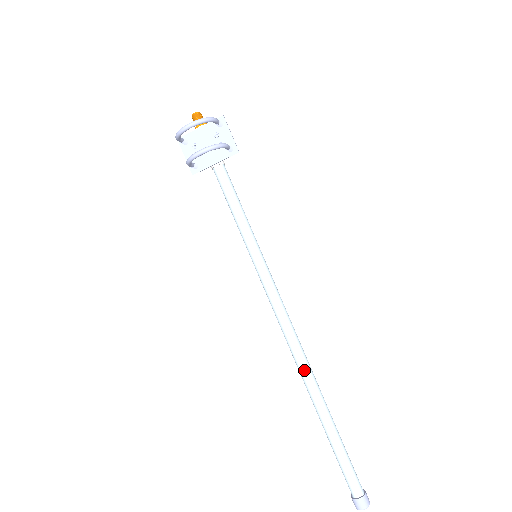
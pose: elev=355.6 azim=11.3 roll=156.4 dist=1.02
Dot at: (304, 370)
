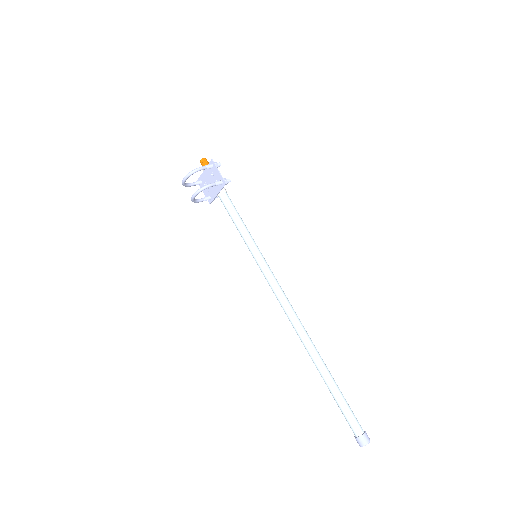
Dot at: (301, 339)
